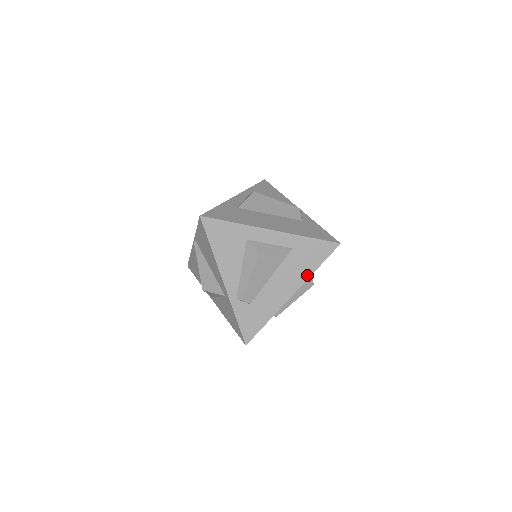
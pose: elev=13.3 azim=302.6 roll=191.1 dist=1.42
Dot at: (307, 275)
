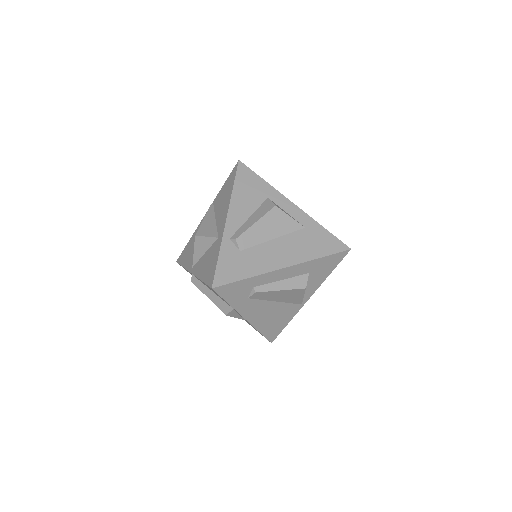
Dot at: (308, 258)
